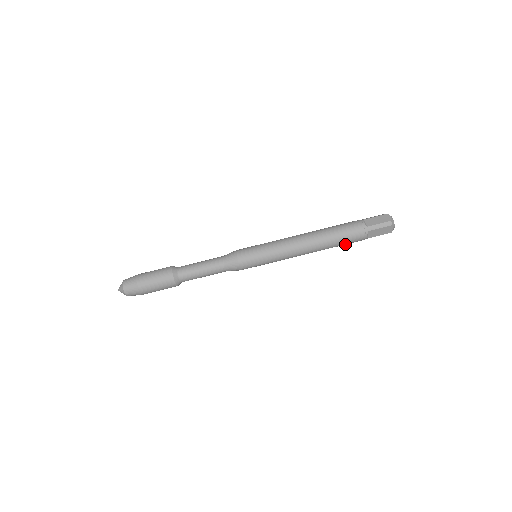
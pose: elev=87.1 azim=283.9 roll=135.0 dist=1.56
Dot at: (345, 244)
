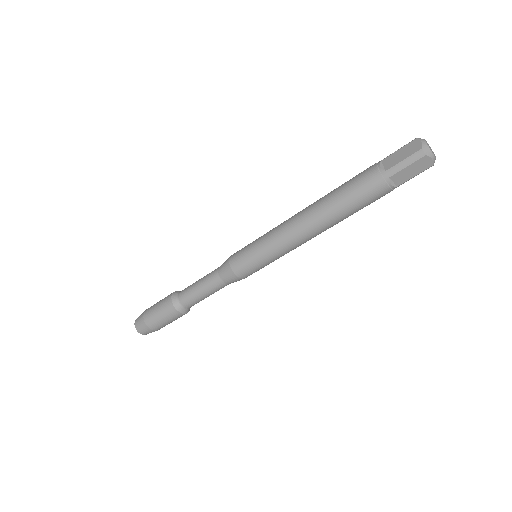
Dot at: (365, 206)
